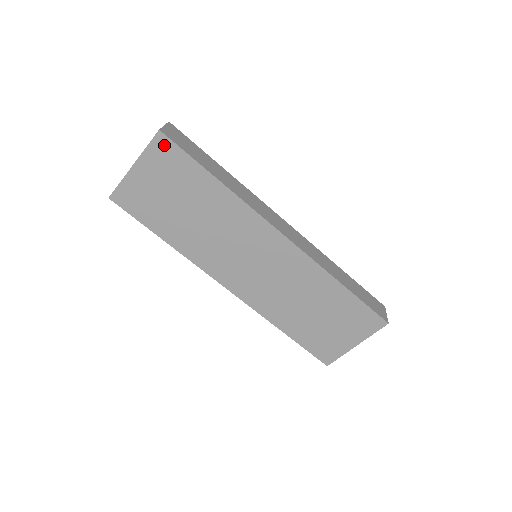
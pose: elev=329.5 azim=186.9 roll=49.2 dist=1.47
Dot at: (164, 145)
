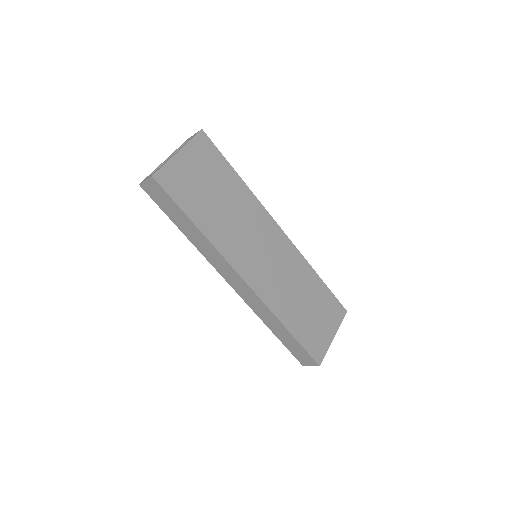
Dot at: (204, 141)
